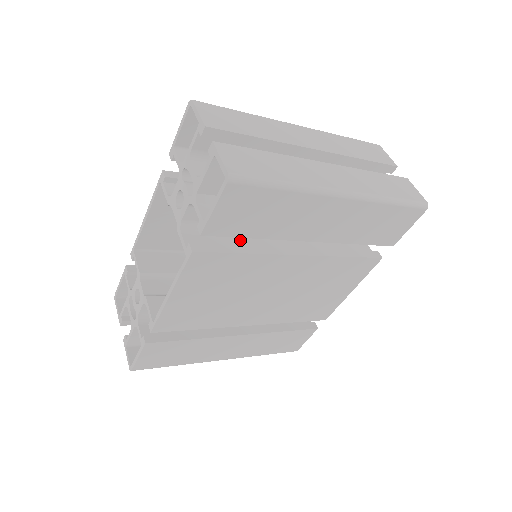
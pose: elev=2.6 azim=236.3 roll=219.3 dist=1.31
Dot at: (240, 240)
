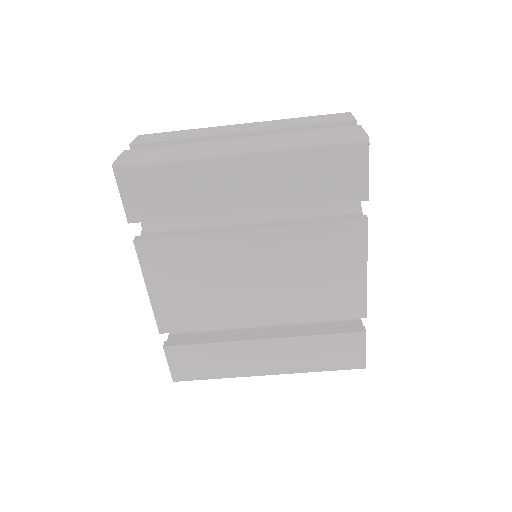
Dot at: occluded
